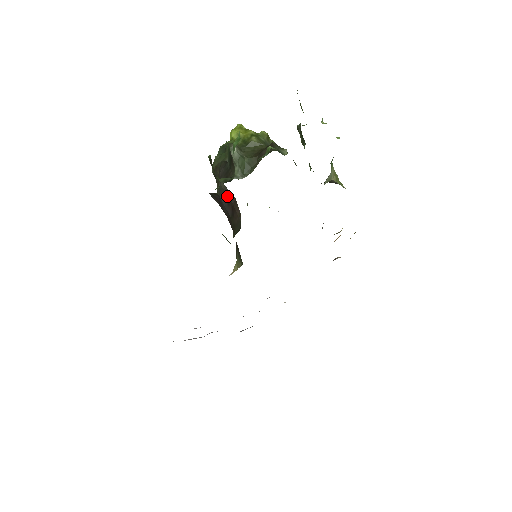
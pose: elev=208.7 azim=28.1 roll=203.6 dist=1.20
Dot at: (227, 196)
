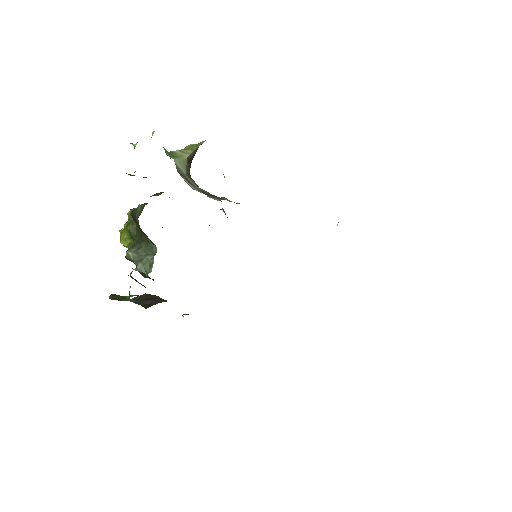
Dot at: (143, 300)
